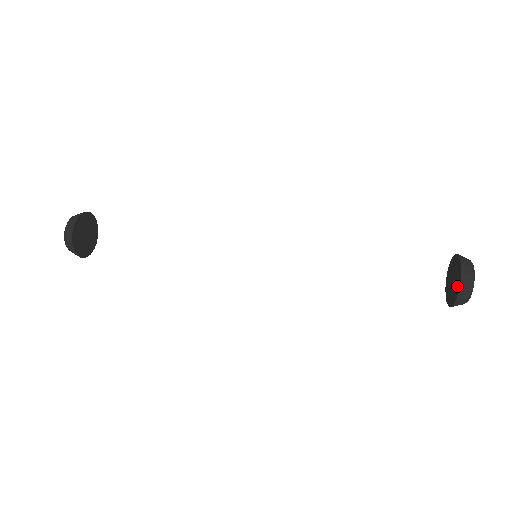
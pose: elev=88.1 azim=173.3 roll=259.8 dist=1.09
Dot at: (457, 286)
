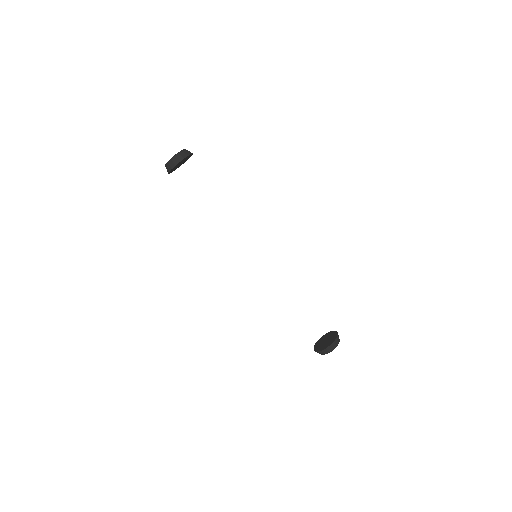
Dot at: (323, 347)
